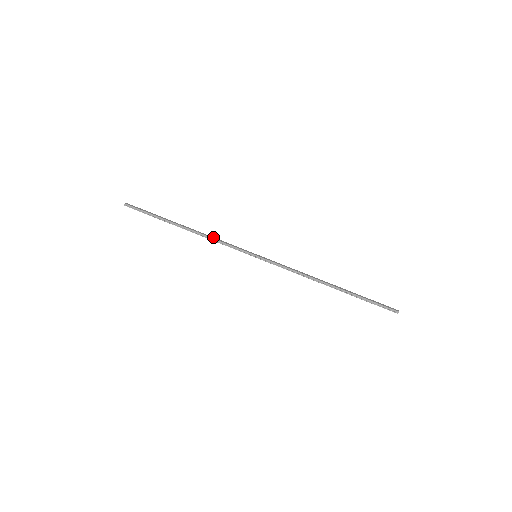
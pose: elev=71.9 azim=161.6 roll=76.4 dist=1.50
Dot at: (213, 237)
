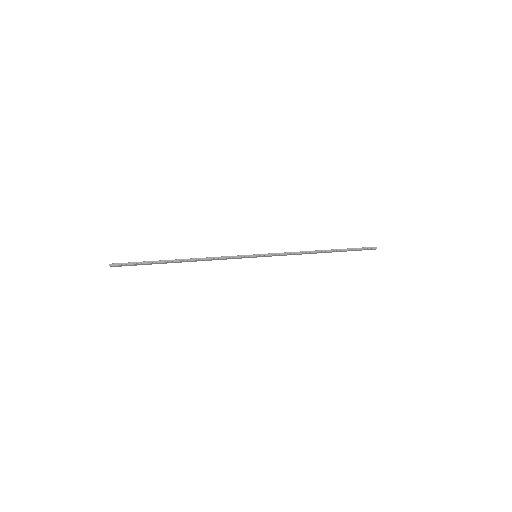
Dot at: (211, 258)
